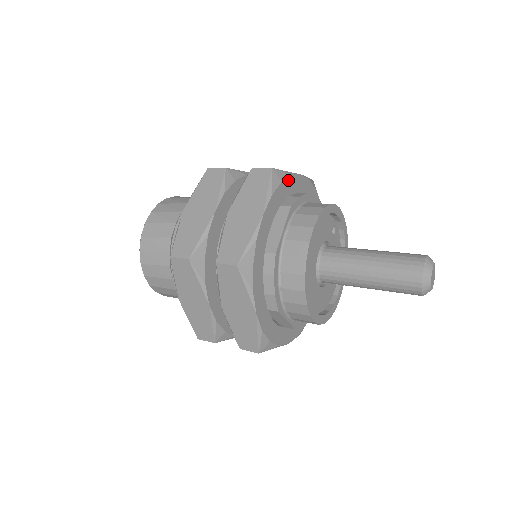
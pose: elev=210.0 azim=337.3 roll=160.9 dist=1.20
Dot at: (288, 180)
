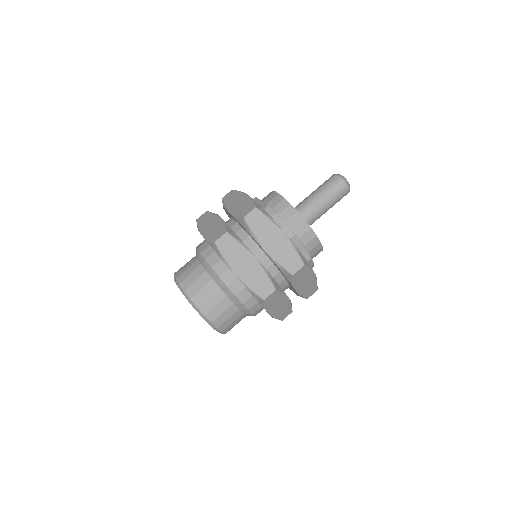
Dot at: occluded
